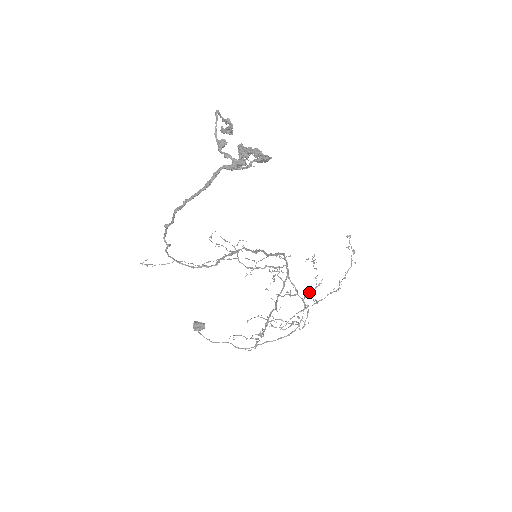
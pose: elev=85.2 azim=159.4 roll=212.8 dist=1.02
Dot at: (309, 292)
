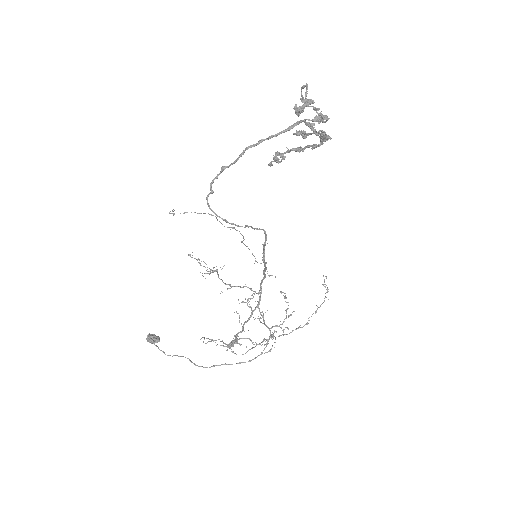
Dot at: occluded
